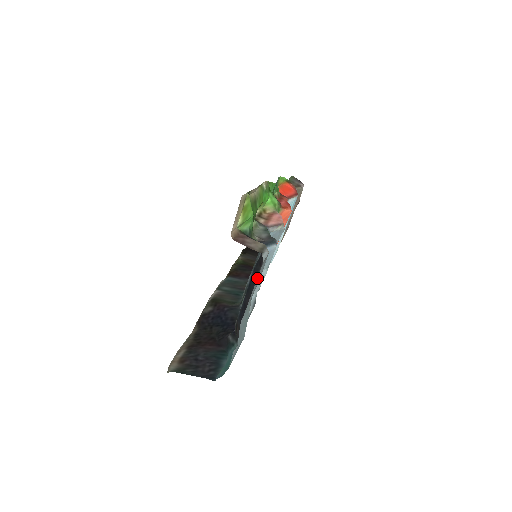
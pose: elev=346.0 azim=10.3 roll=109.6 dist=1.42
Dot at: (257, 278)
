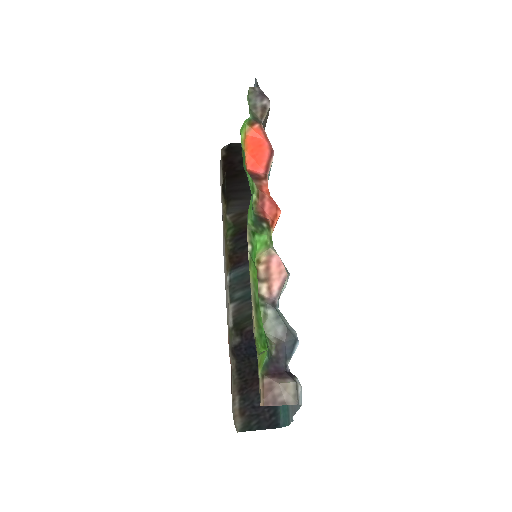
Dot at: (298, 408)
